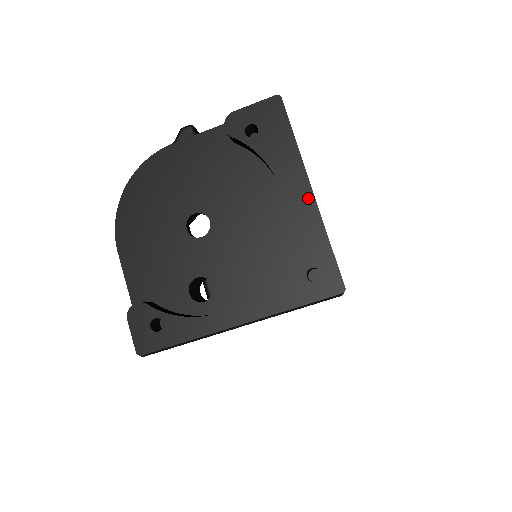
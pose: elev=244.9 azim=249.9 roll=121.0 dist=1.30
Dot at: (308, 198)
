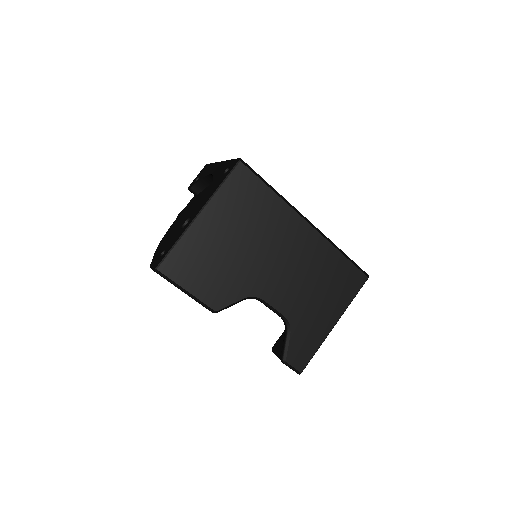
Dot at: (220, 164)
